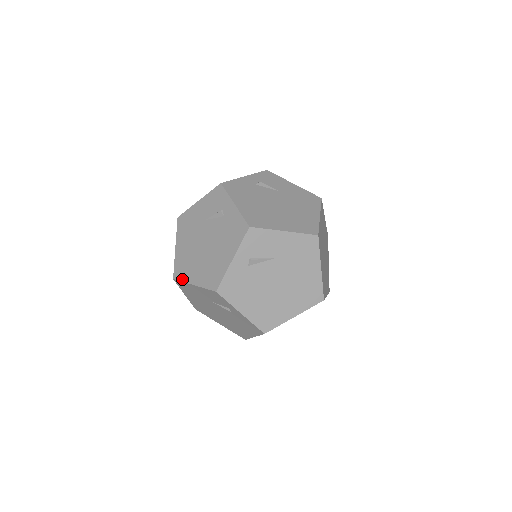
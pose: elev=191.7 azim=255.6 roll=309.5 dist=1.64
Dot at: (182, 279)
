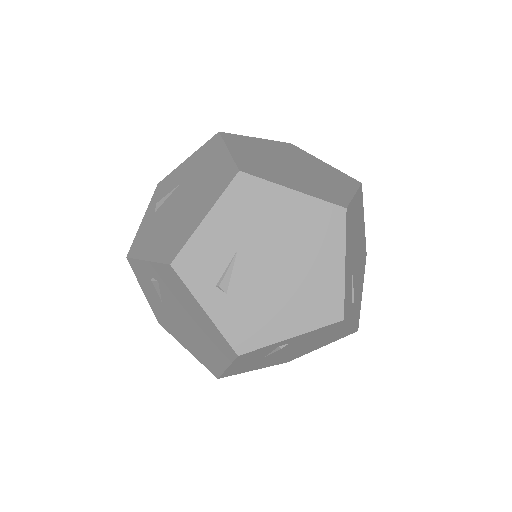
Dot at: occluded
